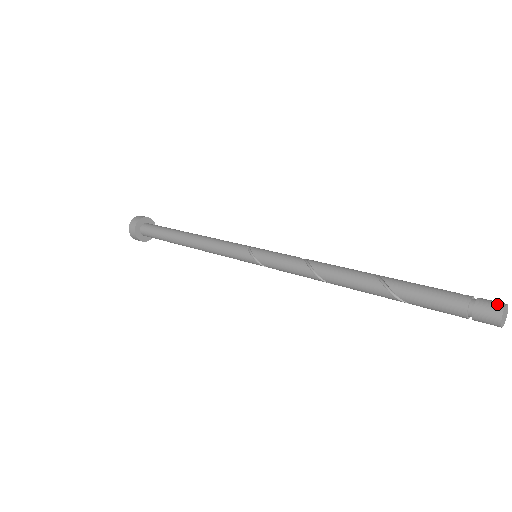
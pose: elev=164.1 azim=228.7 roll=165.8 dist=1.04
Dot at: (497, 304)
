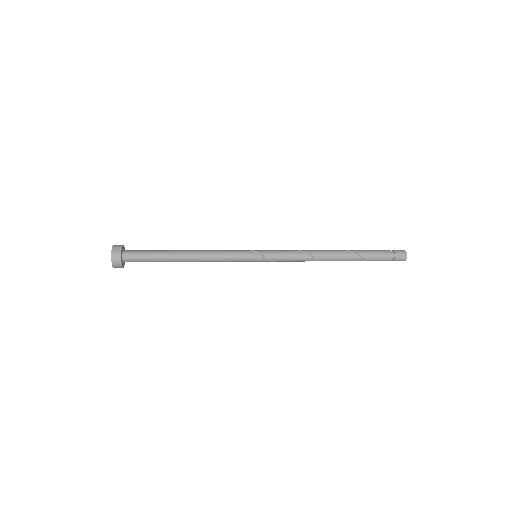
Dot at: (401, 250)
